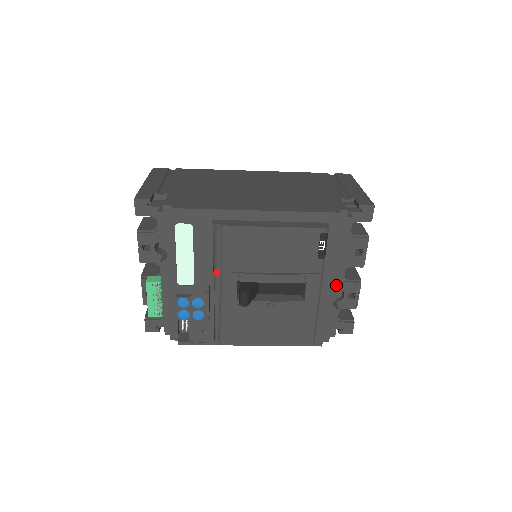
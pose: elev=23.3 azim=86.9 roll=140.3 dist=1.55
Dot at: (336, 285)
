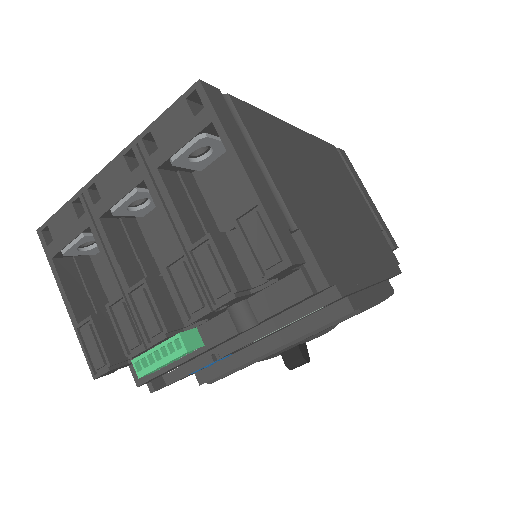
Dot at: occluded
